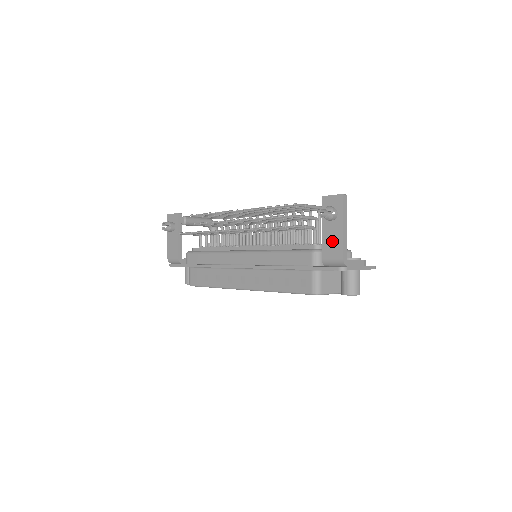
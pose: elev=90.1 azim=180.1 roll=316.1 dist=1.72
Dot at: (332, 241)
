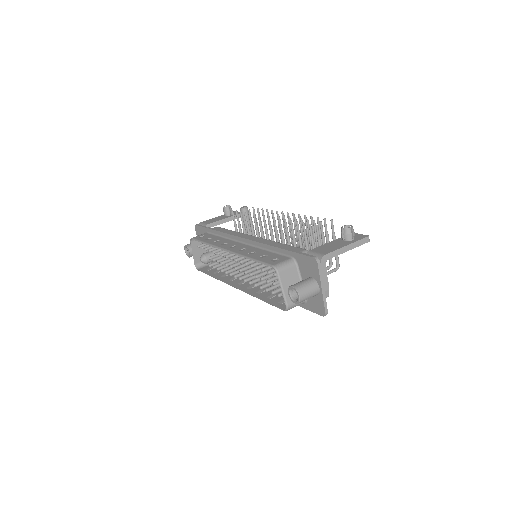
Dot at: (330, 247)
